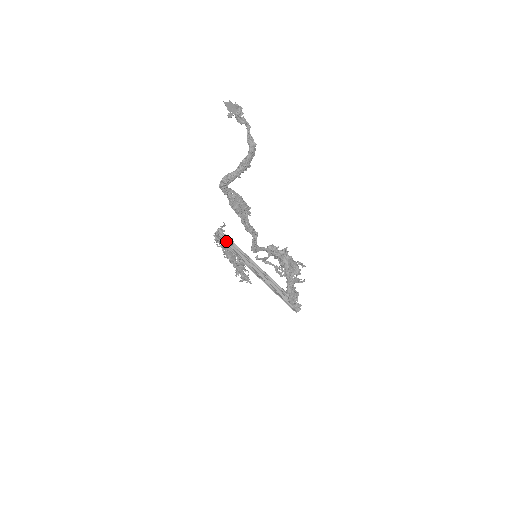
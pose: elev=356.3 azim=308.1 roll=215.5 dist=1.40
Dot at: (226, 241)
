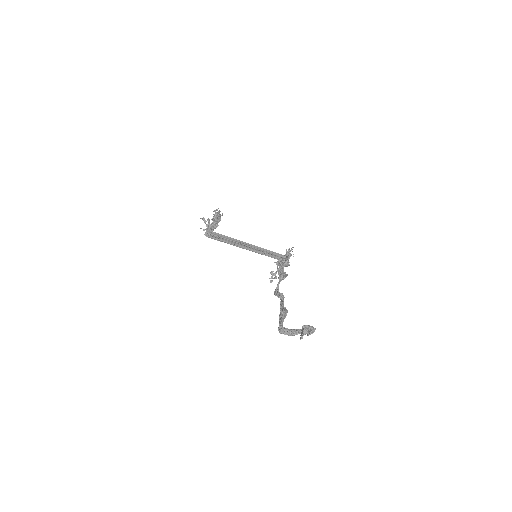
Dot at: (219, 238)
